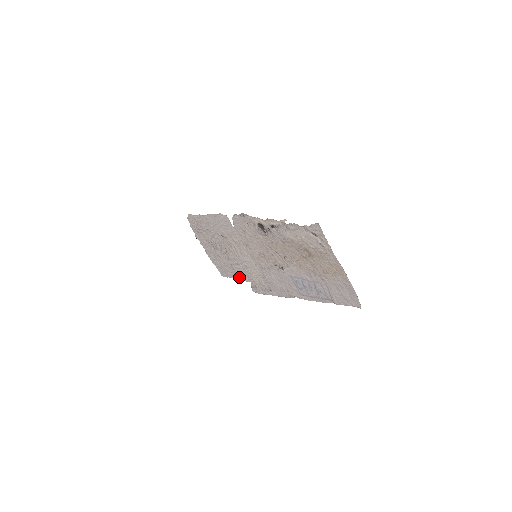
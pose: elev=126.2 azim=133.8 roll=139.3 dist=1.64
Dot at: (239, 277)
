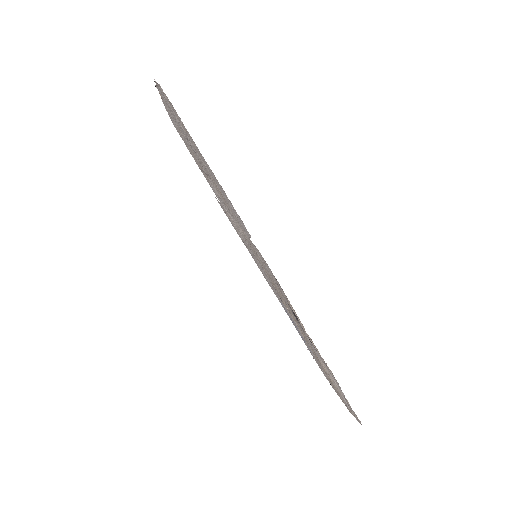
Dot at: (205, 177)
